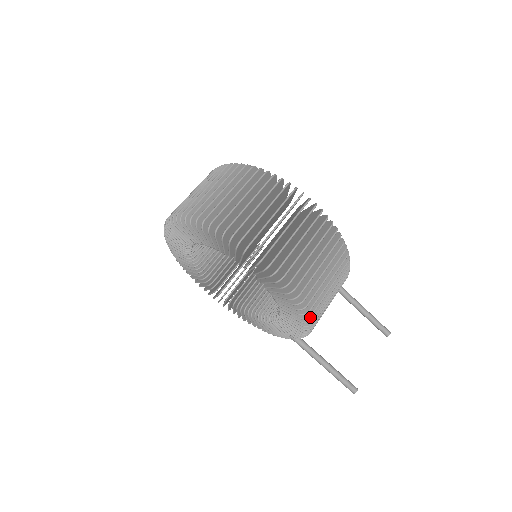
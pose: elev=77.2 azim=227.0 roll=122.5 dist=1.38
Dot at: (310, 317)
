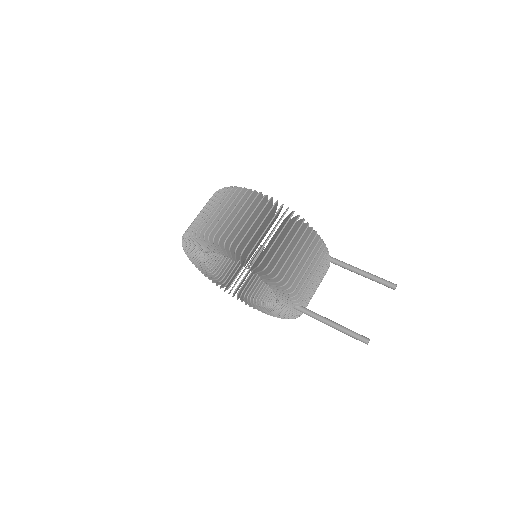
Dot at: (281, 276)
